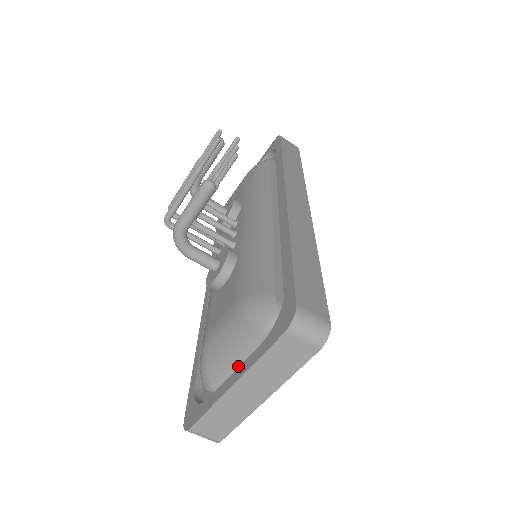
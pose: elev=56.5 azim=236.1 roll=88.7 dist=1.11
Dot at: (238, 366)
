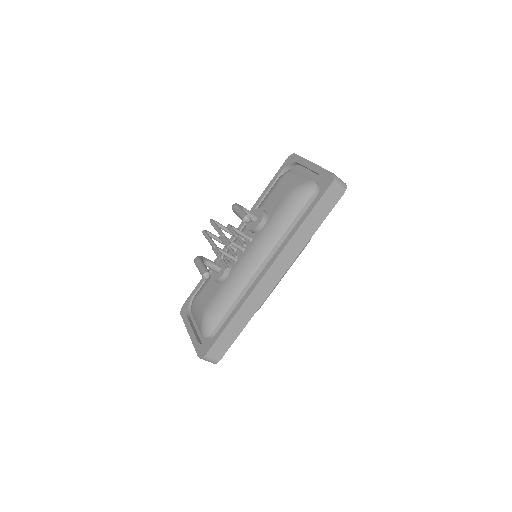
Dot at: occluded
